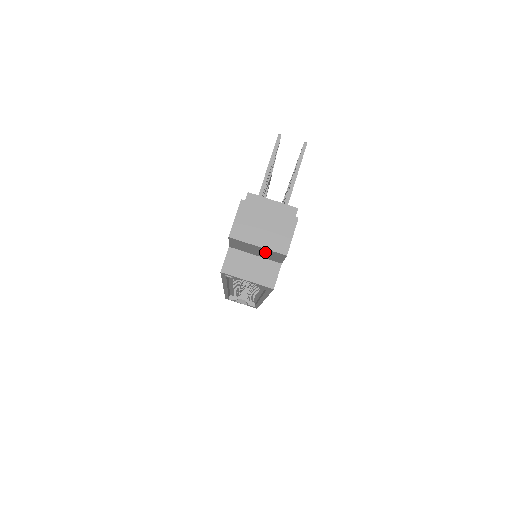
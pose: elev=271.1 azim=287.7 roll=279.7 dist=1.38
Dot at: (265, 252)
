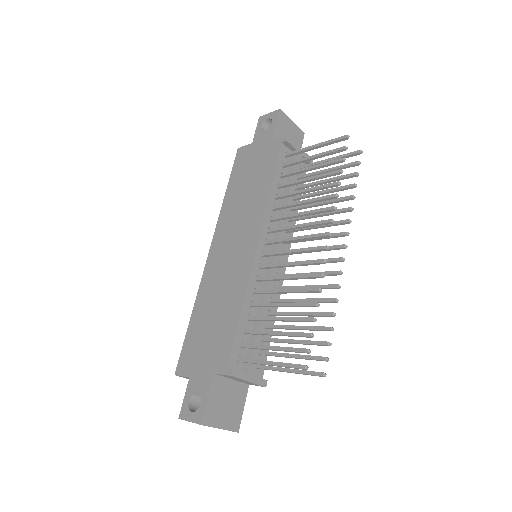
Dot at: occluded
